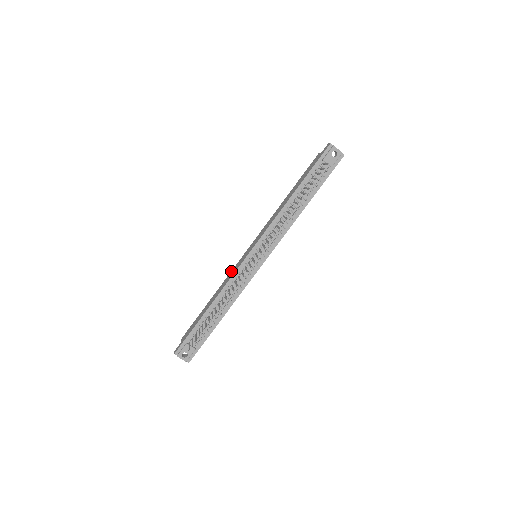
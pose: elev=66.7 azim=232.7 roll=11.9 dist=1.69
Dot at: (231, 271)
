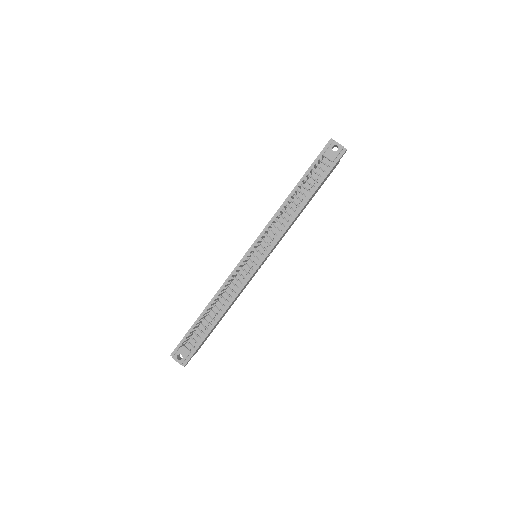
Dot at: occluded
